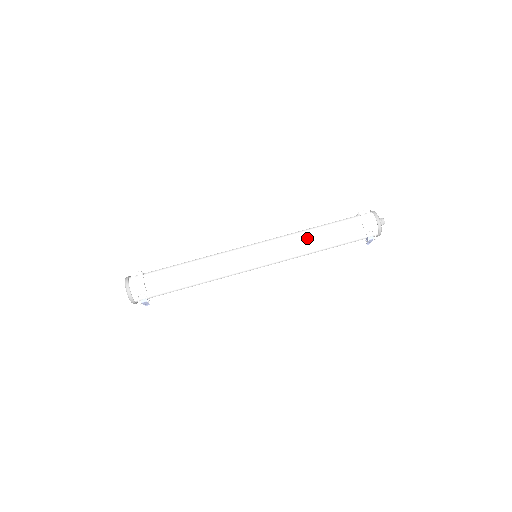
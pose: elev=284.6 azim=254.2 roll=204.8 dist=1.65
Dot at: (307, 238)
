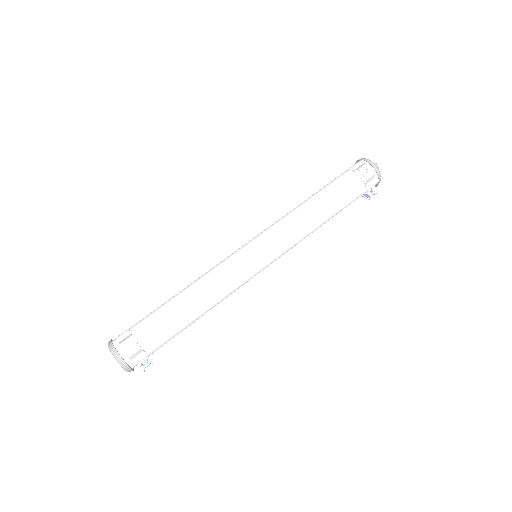
Dot at: (312, 220)
